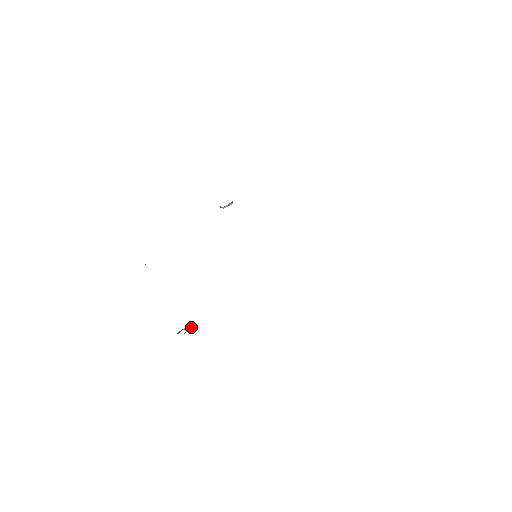
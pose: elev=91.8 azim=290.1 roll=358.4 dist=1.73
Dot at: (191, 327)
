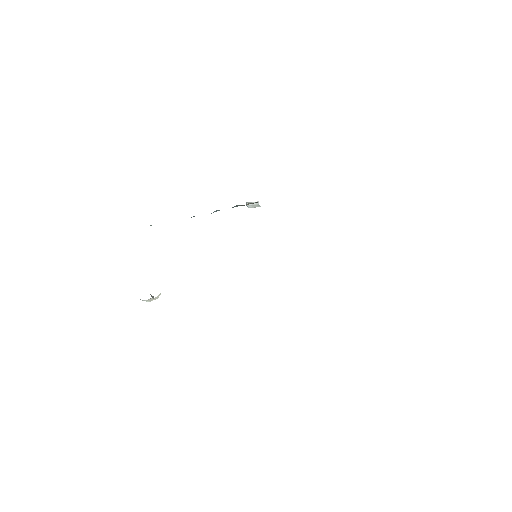
Dot at: (159, 294)
